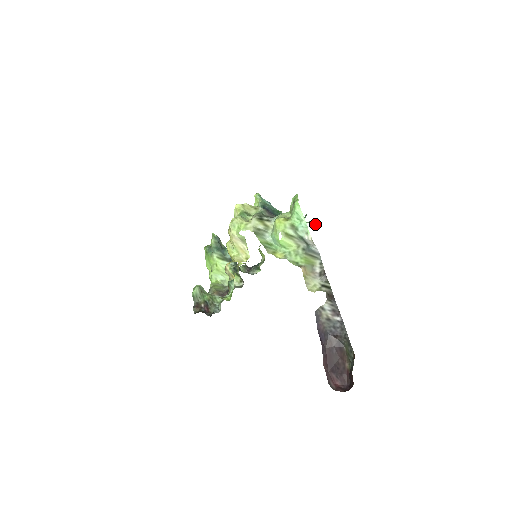
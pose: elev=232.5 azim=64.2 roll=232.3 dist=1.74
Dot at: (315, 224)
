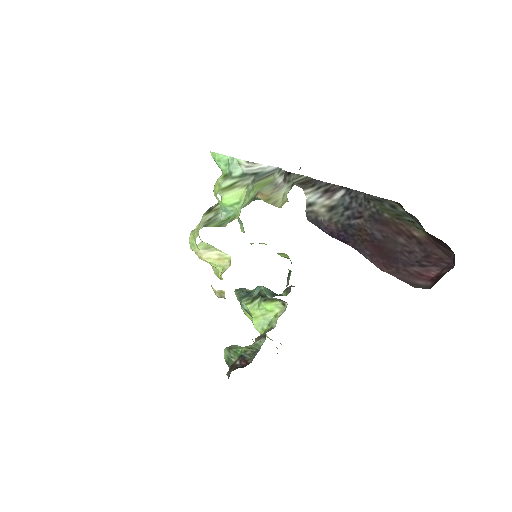
Dot at: (300, 168)
